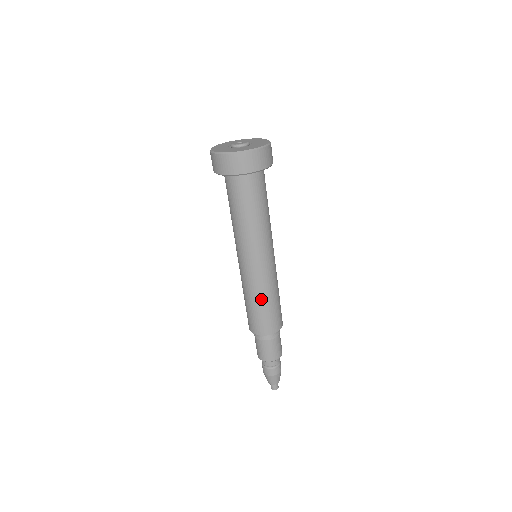
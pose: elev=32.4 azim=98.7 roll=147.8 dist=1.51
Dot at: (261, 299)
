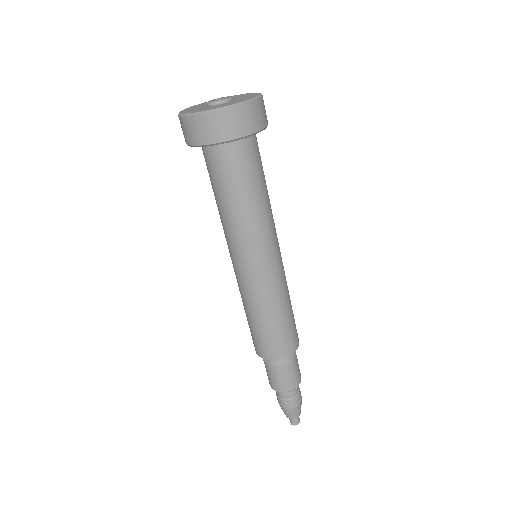
Dot at: (263, 314)
